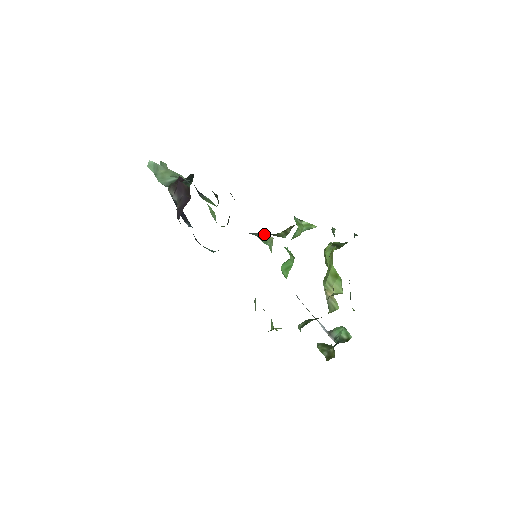
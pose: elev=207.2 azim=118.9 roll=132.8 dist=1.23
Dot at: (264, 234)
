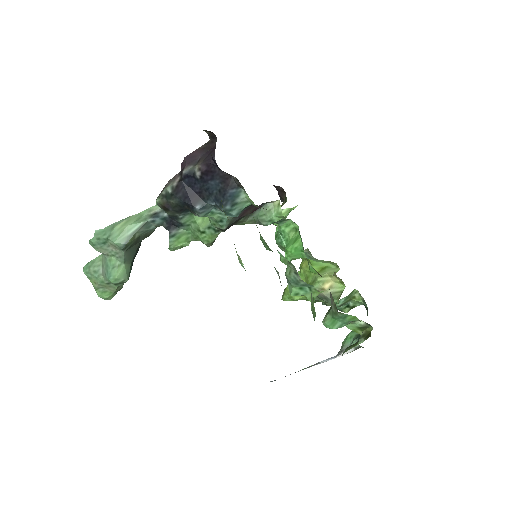
Dot at: (267, 206)
